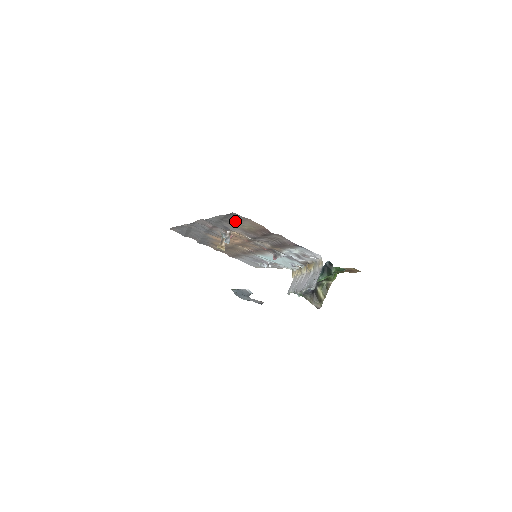
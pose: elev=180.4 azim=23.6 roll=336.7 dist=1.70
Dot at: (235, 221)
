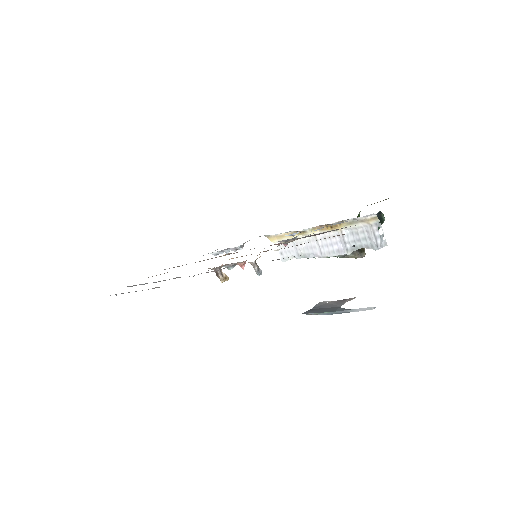
Dot at: occluded
